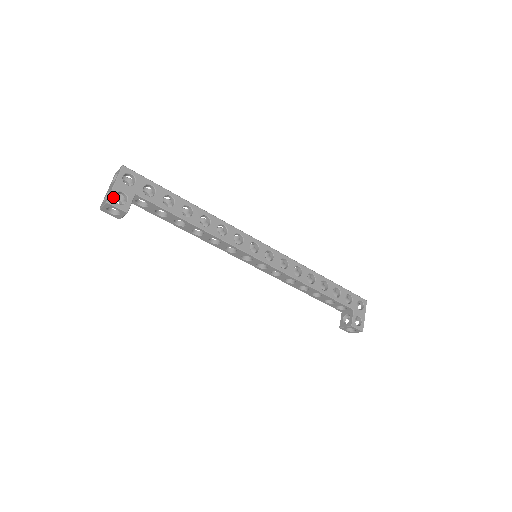
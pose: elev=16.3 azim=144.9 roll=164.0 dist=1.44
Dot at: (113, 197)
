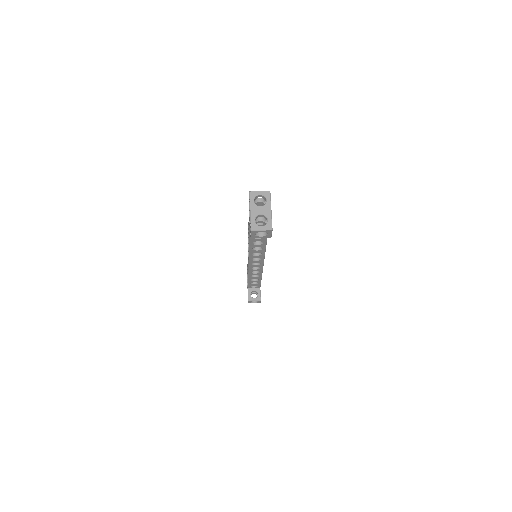
Dot at: occluded
